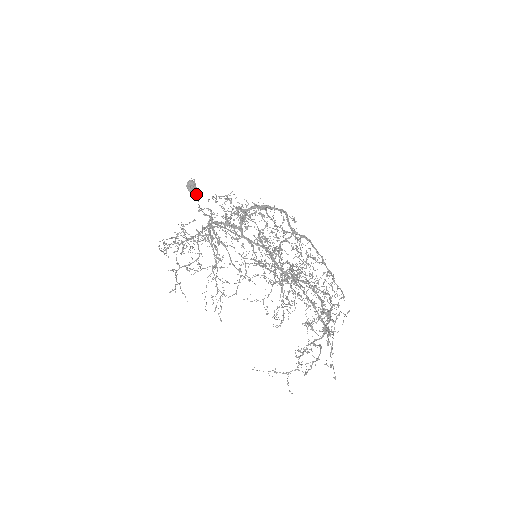
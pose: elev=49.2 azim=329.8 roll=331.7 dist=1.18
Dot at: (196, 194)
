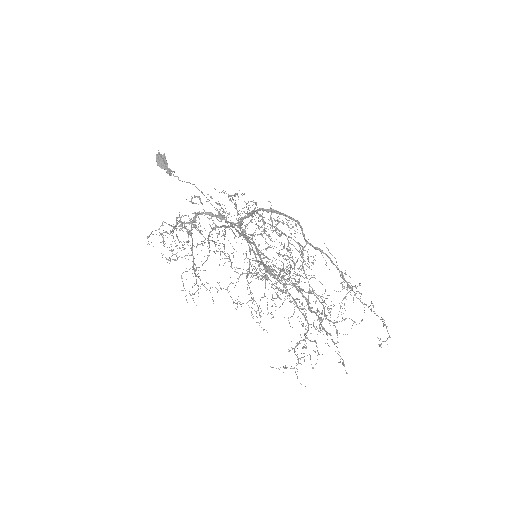
Dot at: (171, 173)
